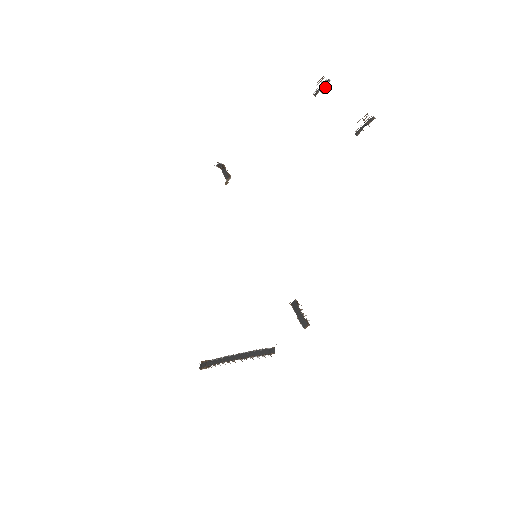
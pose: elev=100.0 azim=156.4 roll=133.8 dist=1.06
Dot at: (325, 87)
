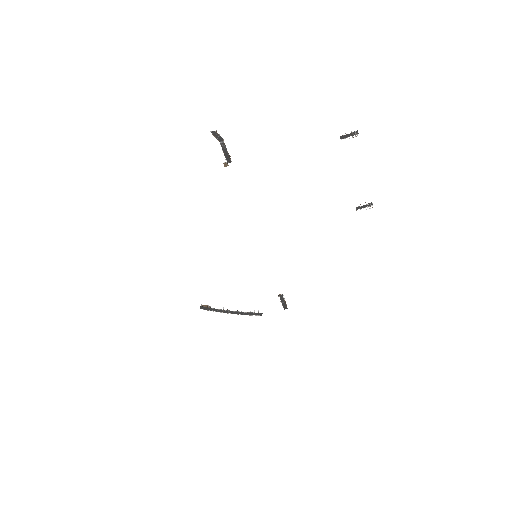
Dot at: (351, 132)
